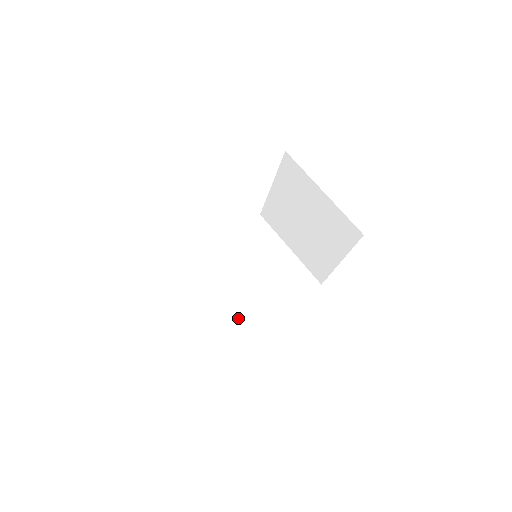
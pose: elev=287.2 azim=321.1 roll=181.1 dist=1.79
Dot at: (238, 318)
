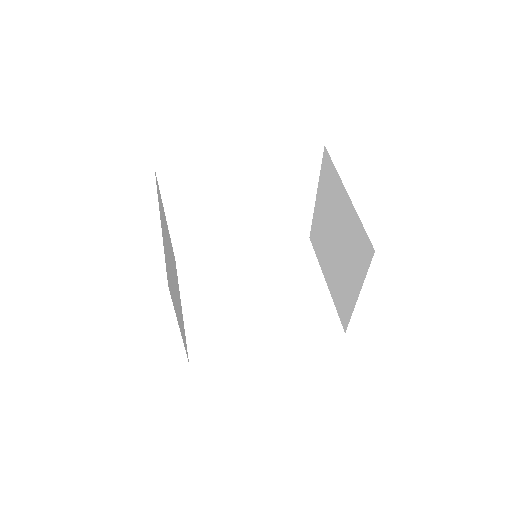
Dot at: (224, 329)
